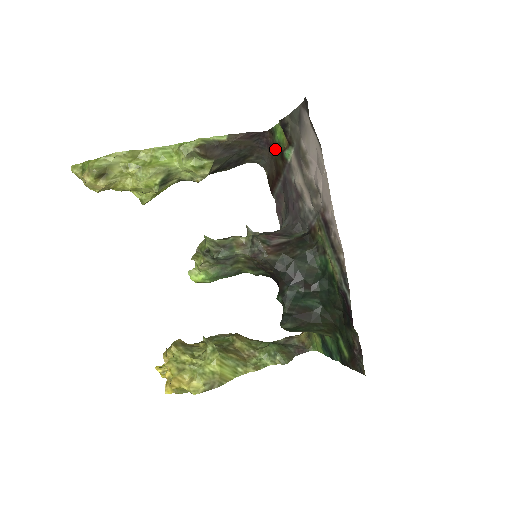
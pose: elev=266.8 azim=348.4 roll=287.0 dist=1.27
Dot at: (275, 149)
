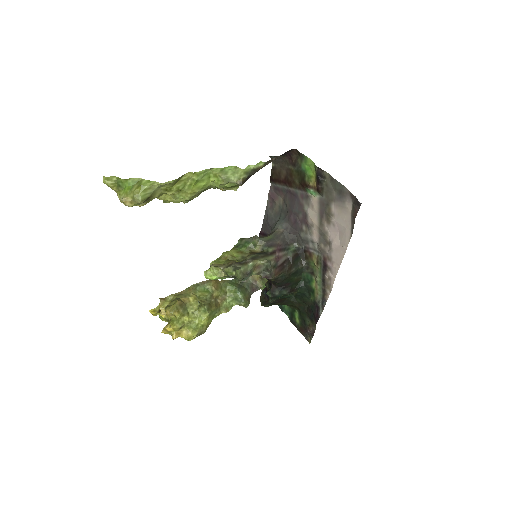
Dot at: (296, 168)
